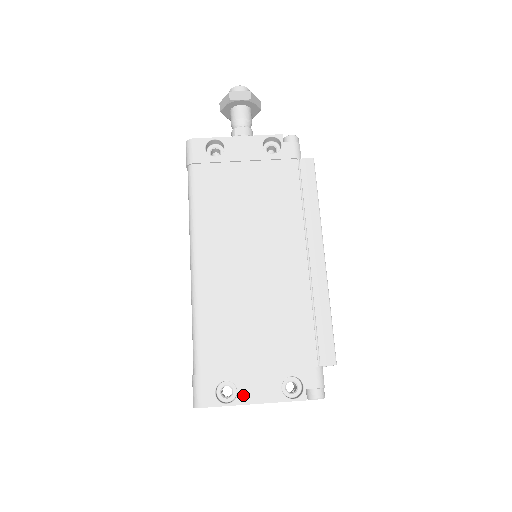
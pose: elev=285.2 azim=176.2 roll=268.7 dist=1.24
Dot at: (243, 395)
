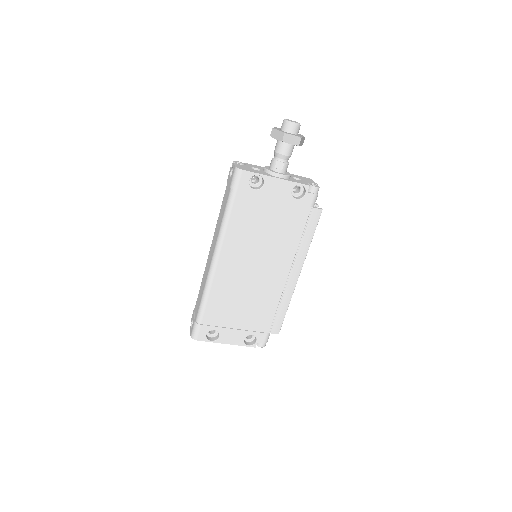
Dot at: (222, 339)
